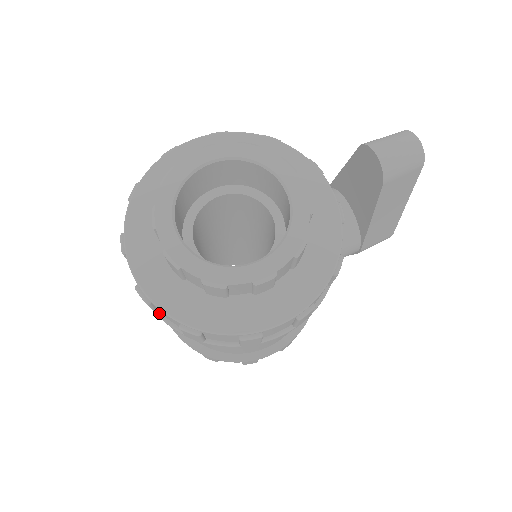
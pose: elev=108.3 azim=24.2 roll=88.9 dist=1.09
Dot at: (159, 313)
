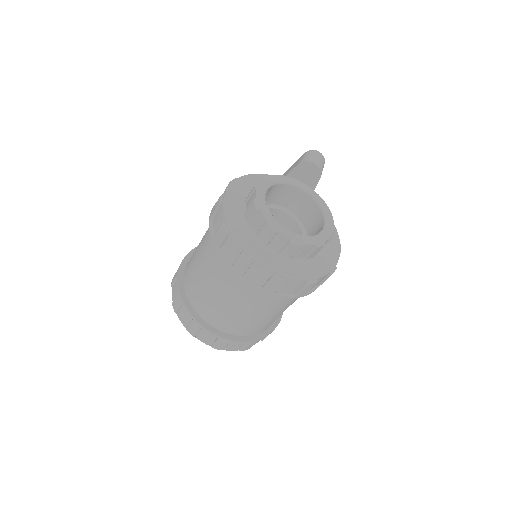
Dot at: (277, 292)
